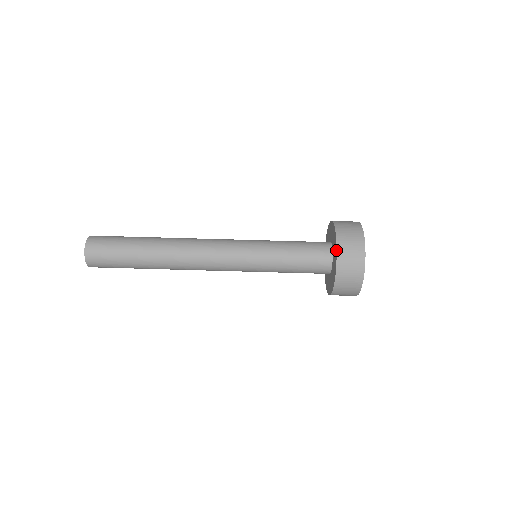
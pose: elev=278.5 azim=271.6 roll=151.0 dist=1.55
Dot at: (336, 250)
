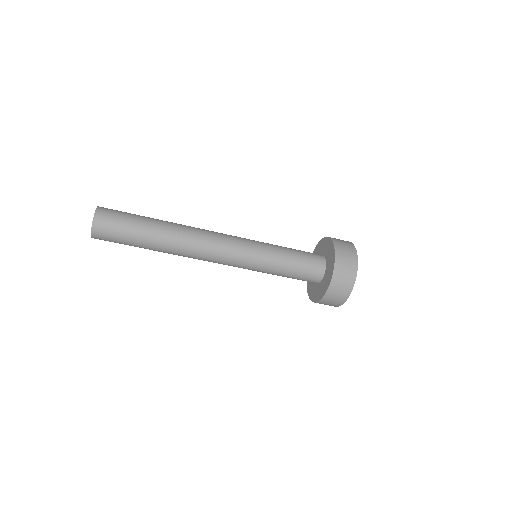
Dot at: (323, 296)
